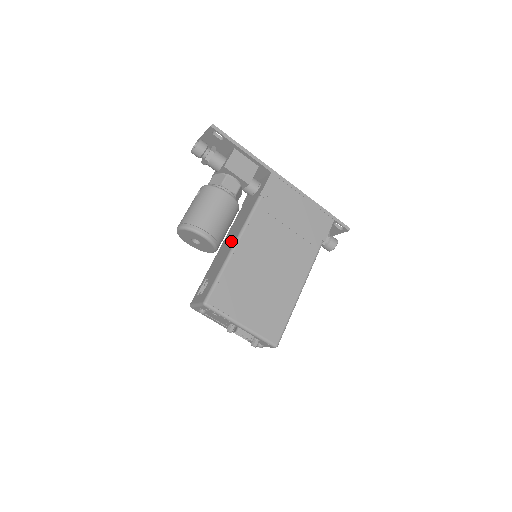
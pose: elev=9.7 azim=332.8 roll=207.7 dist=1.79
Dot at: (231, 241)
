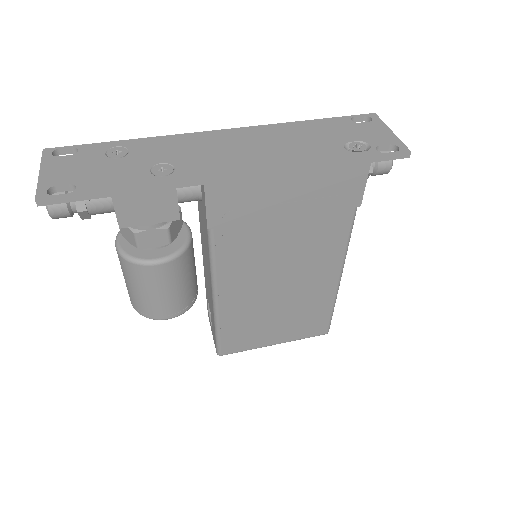
Dot at: occluded
